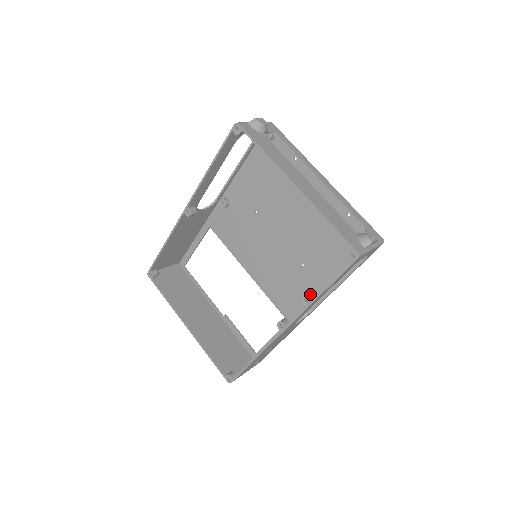
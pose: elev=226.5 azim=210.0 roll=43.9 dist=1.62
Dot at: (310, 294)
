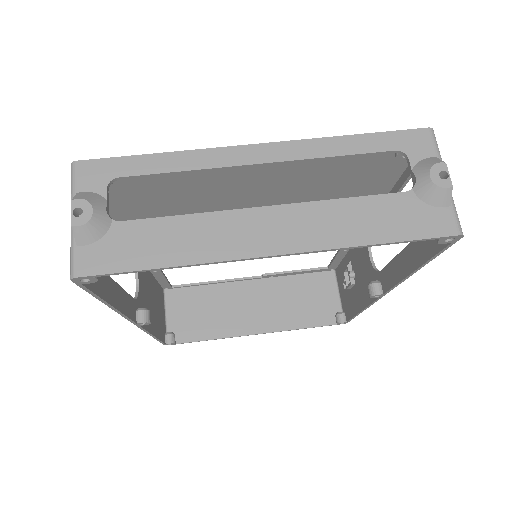
Dot at: occluded
